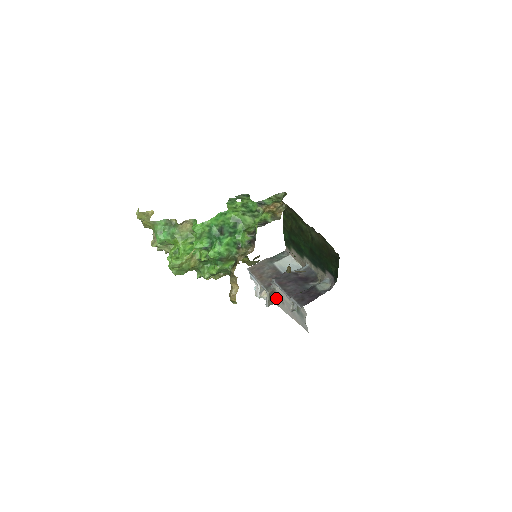
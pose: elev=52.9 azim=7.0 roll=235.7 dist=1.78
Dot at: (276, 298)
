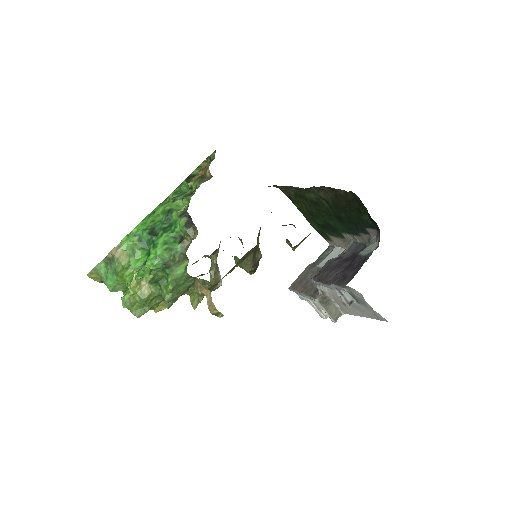
Dot at: (337, 304)
